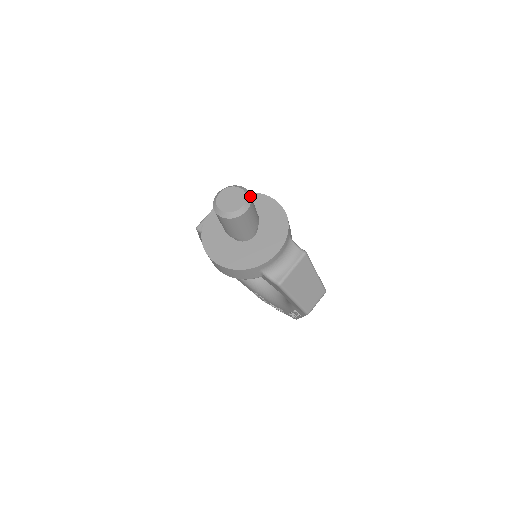
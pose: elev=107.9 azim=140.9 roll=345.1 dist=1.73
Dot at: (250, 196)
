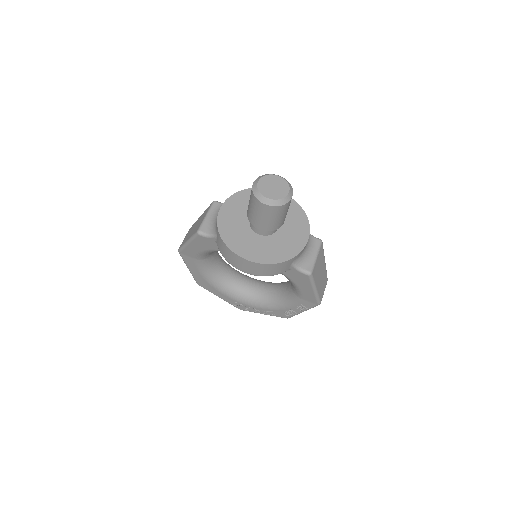
Dot at: (289, 183)
